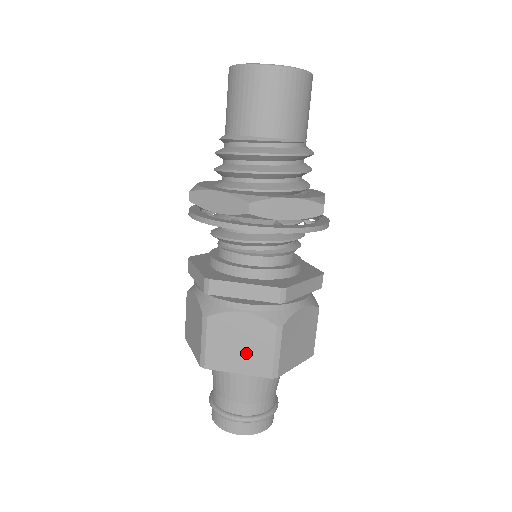
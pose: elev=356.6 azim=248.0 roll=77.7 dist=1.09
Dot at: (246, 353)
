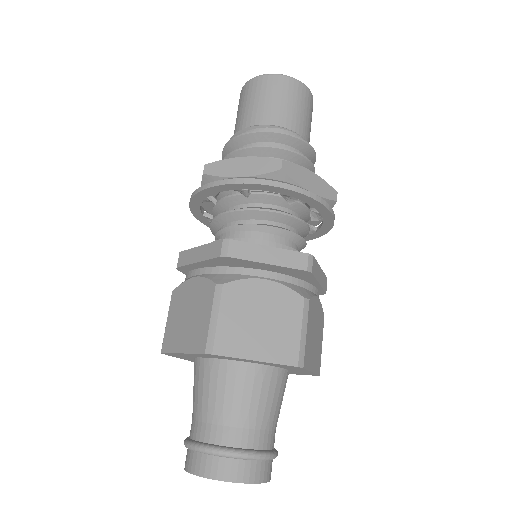
Dot at: (190, 325)
